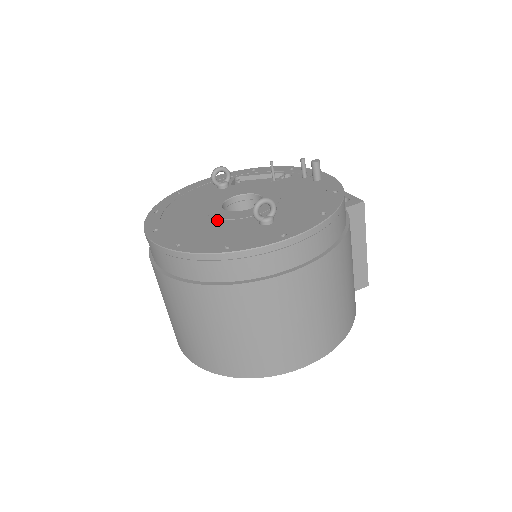
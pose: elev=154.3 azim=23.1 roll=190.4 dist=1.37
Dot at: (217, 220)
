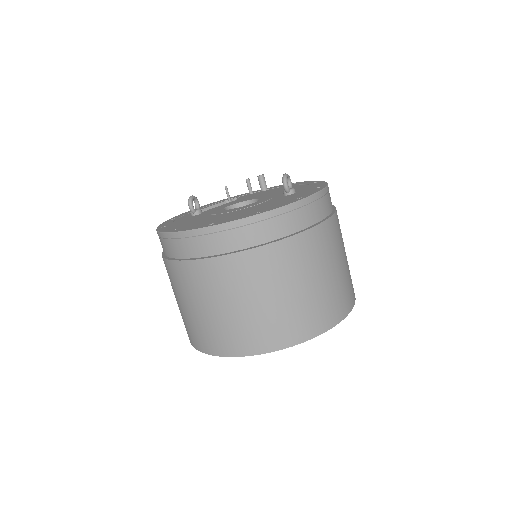
Dot at: (250, 207)
